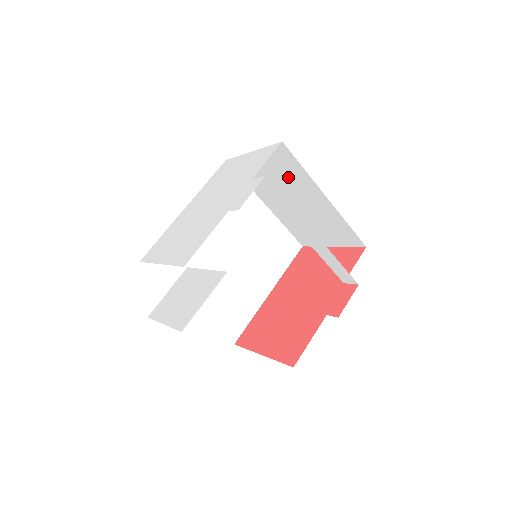
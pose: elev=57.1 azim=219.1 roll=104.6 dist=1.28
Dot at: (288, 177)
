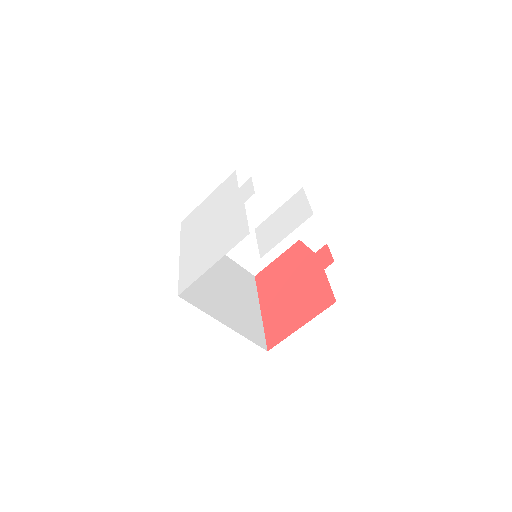
Dot at: occluded
